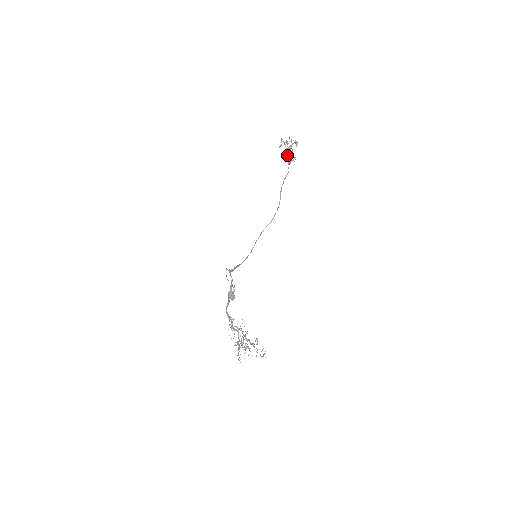
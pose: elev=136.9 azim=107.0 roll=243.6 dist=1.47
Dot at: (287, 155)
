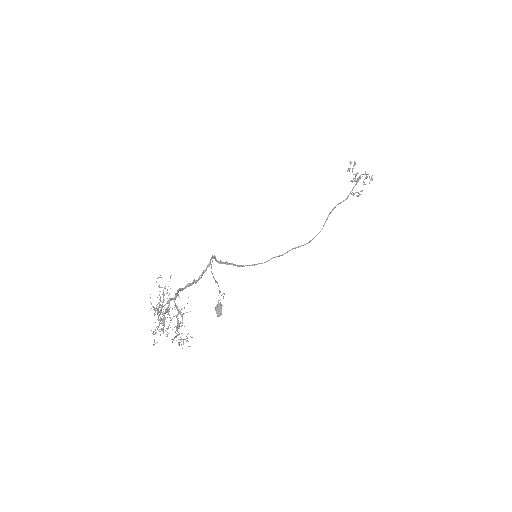
Dot at: (351, 180)
